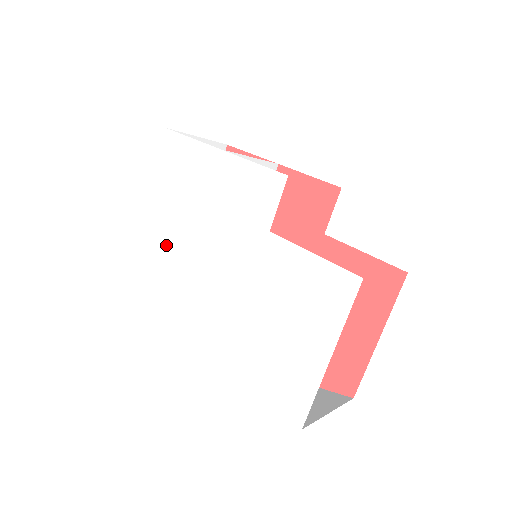
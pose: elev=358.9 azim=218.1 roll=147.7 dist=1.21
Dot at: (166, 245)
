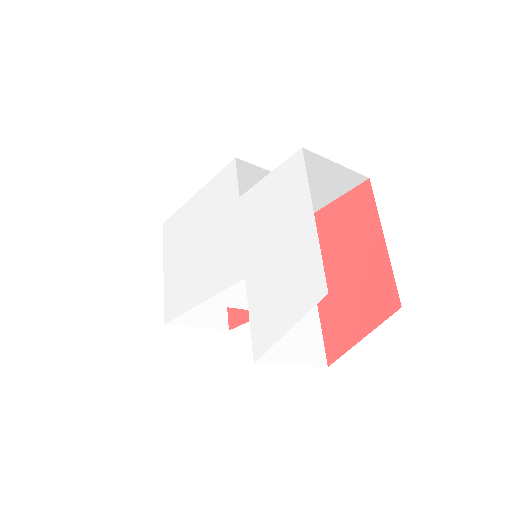
Dot at: (183, 292)
